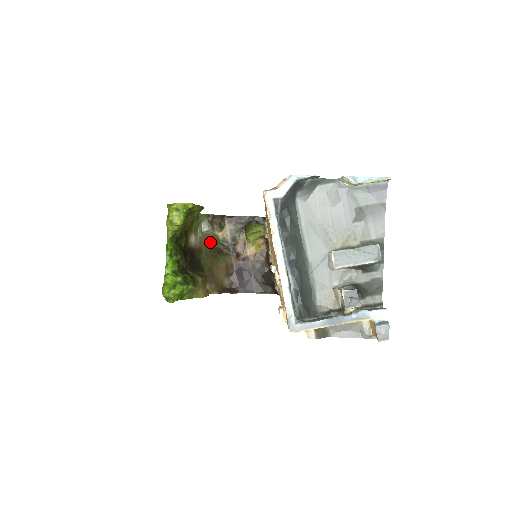
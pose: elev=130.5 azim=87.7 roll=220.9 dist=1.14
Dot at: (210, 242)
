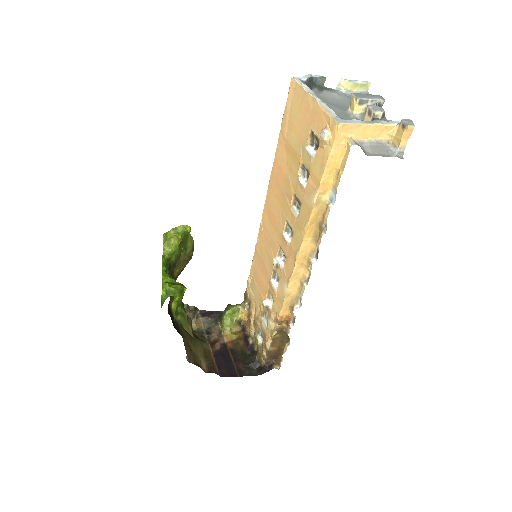
Dot at: occluded
